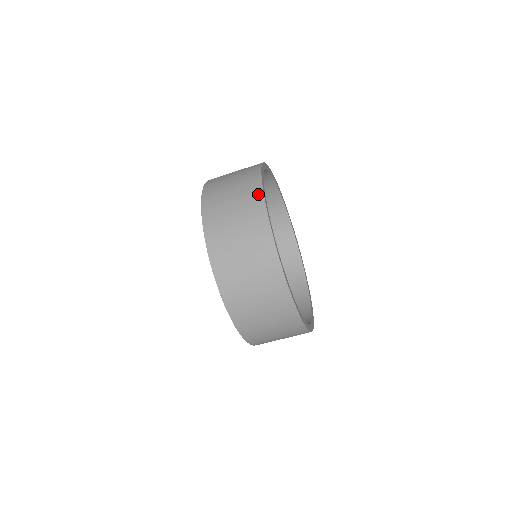
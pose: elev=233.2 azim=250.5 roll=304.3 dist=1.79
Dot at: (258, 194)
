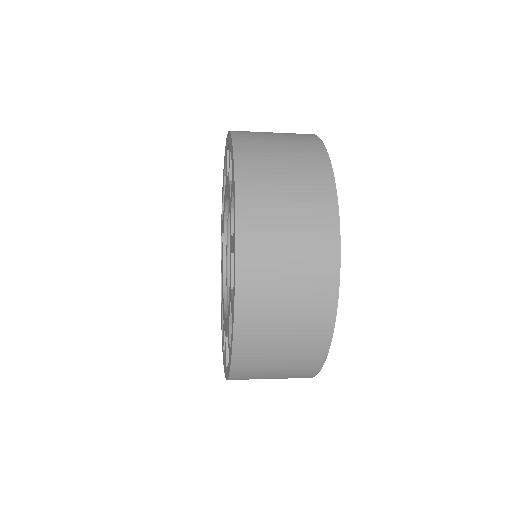
Dot at: (328, 319)
